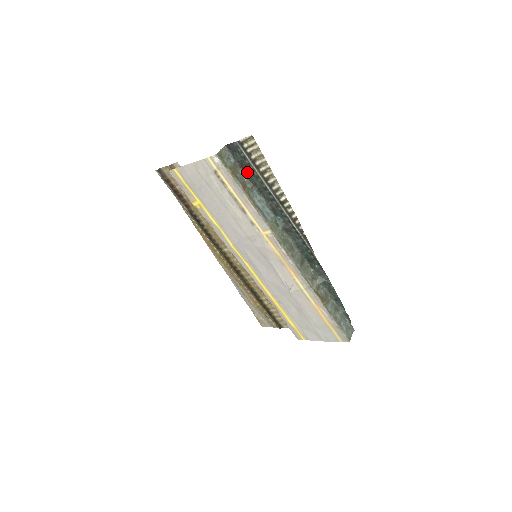
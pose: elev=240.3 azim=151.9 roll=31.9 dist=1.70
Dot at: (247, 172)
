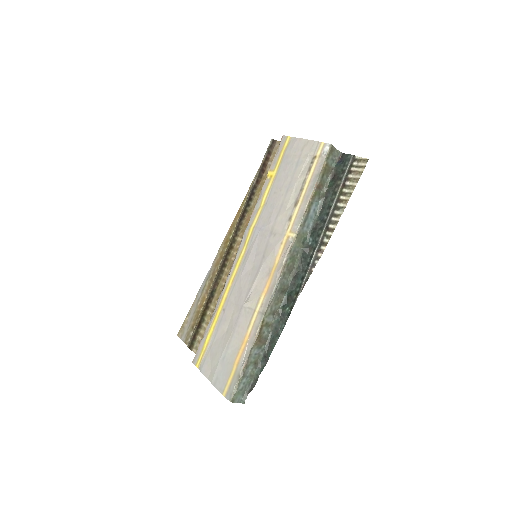
Dot at: (332, 184)
